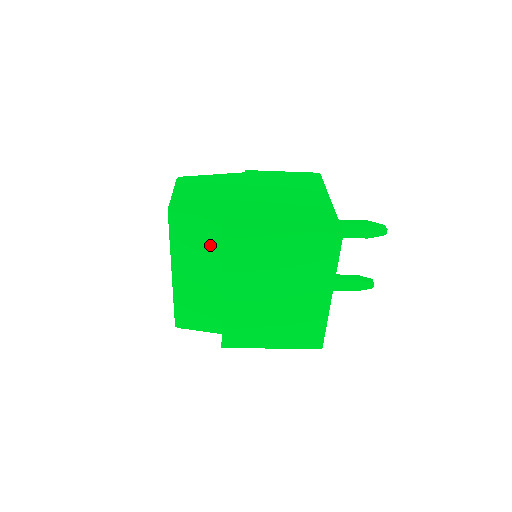
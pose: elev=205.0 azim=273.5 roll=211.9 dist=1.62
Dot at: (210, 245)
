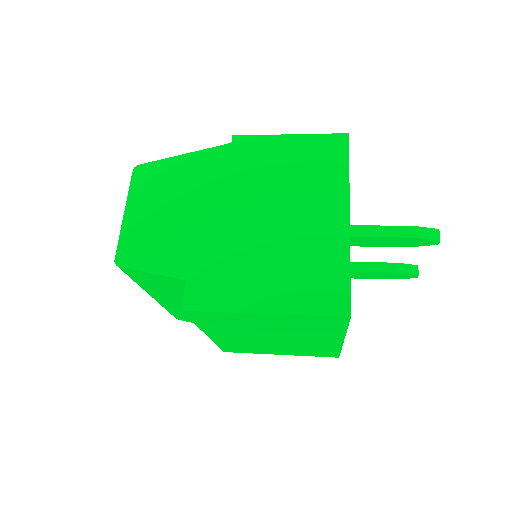
Dot at: (181, 291)
